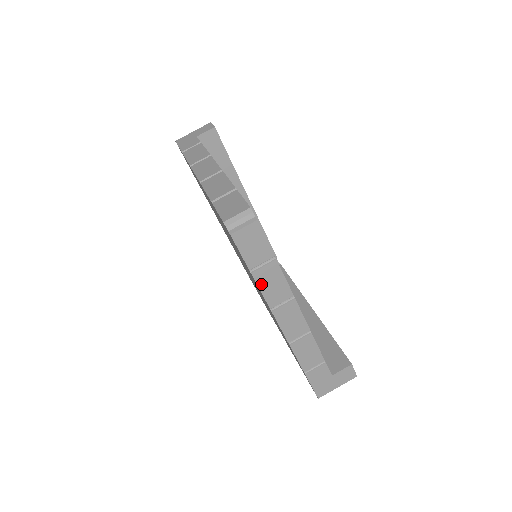
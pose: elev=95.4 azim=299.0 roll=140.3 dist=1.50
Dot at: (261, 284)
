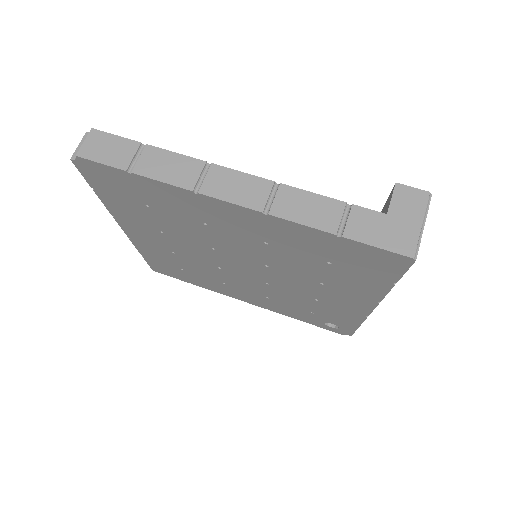
Dot at: (154, 175)
